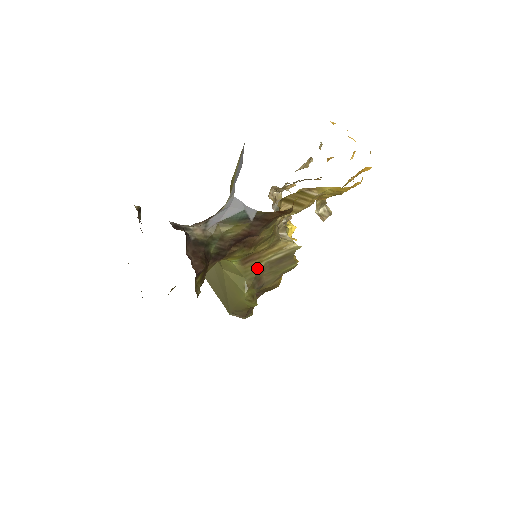
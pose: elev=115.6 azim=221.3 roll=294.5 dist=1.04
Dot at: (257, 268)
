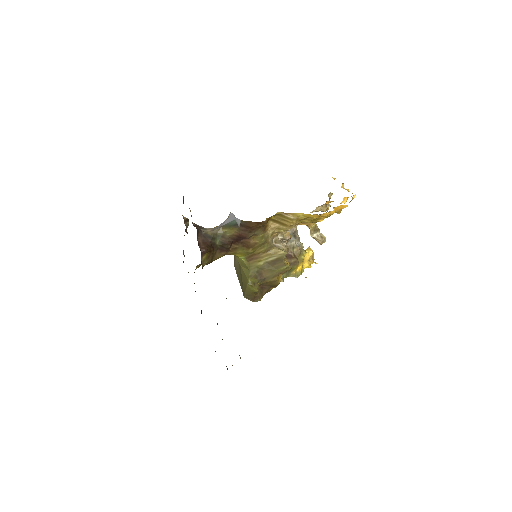
Dot at: (258, 265)
